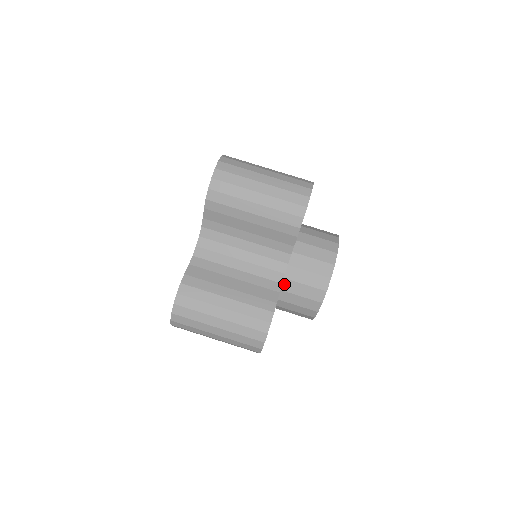
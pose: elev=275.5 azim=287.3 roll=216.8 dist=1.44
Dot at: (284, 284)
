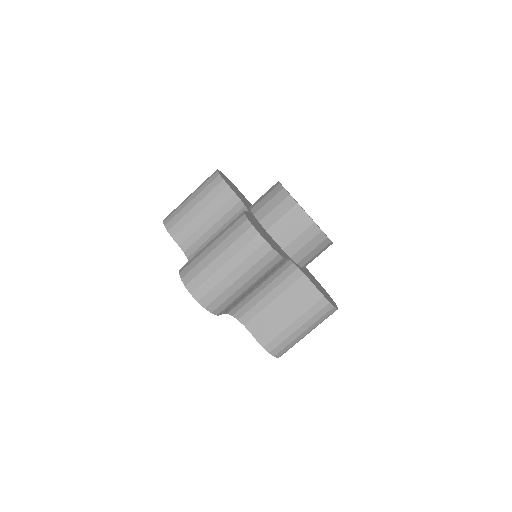
Dot at: (301, 264)
